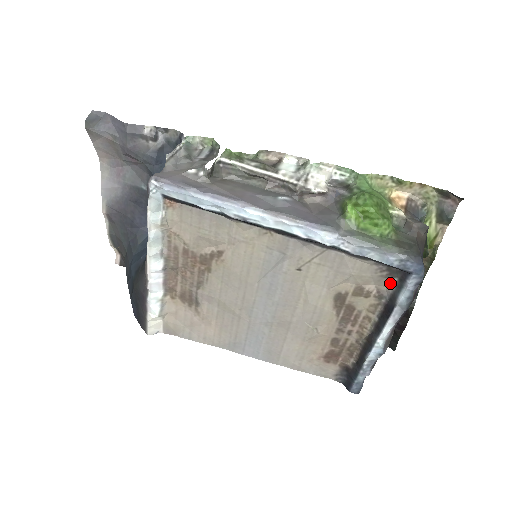
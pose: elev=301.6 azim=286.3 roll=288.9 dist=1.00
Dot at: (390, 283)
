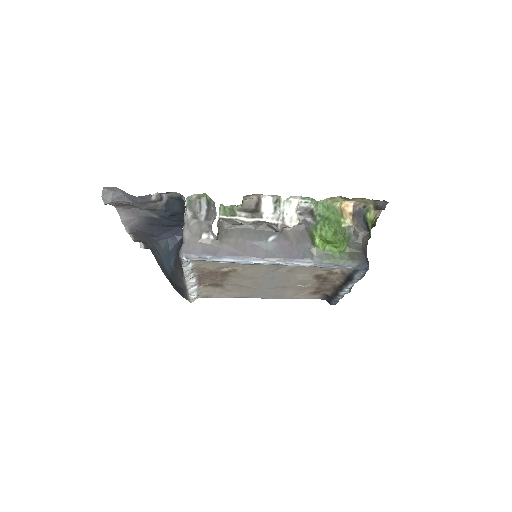
Dot at: occluded
